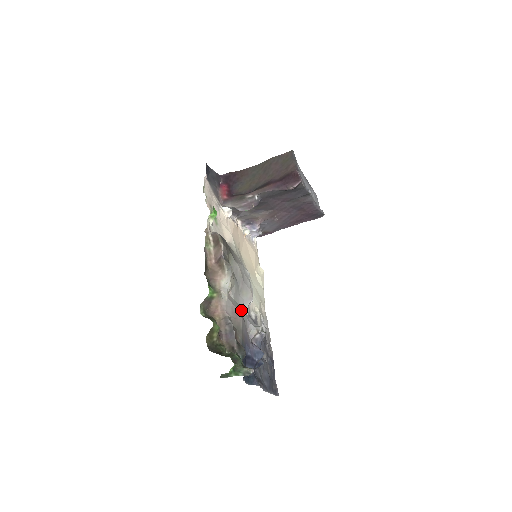
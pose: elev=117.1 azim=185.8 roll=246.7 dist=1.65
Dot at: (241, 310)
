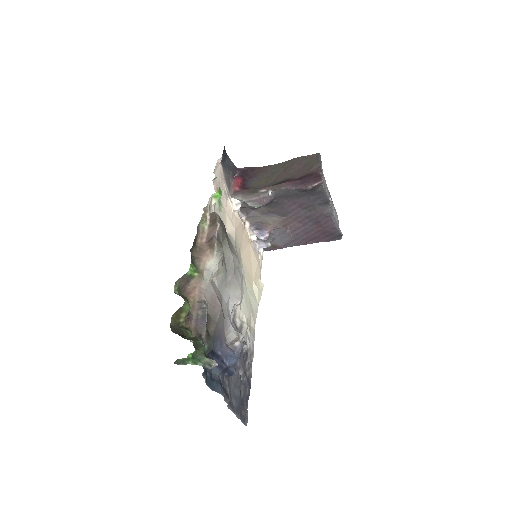
Dot at: (223, 304)
